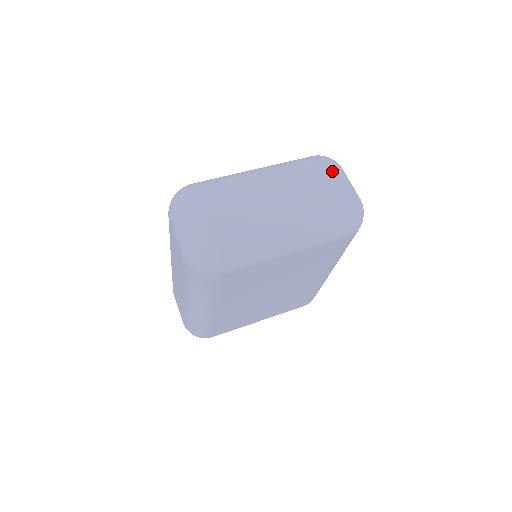
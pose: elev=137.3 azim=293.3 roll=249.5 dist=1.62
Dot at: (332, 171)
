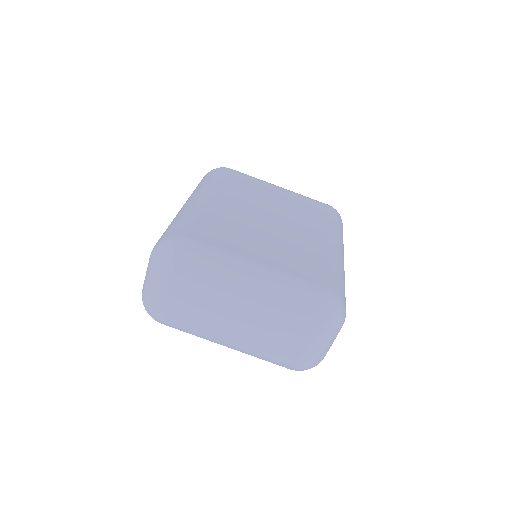
Dot at: (313, 339)
